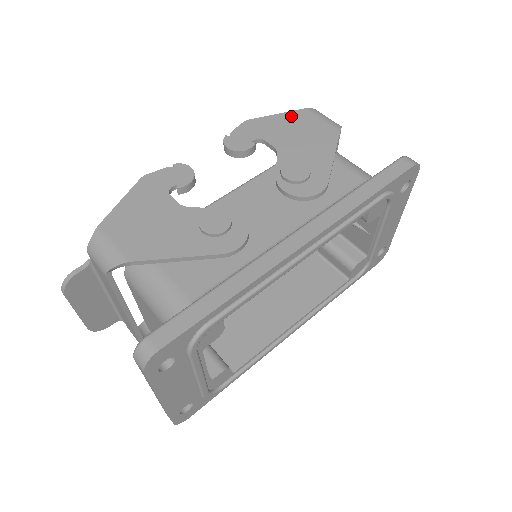
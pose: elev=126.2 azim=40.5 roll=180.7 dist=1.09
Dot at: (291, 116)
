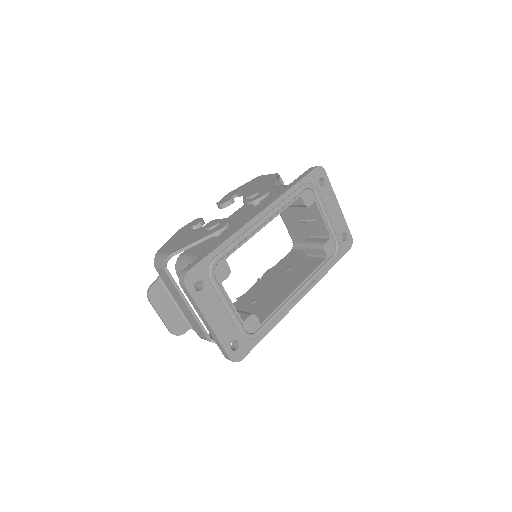
Dot at: (251, 182)
